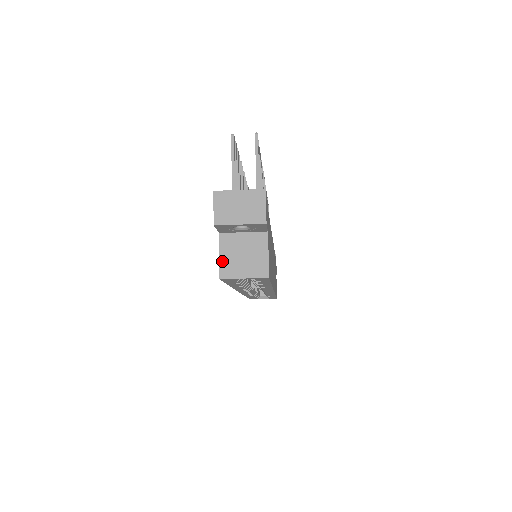
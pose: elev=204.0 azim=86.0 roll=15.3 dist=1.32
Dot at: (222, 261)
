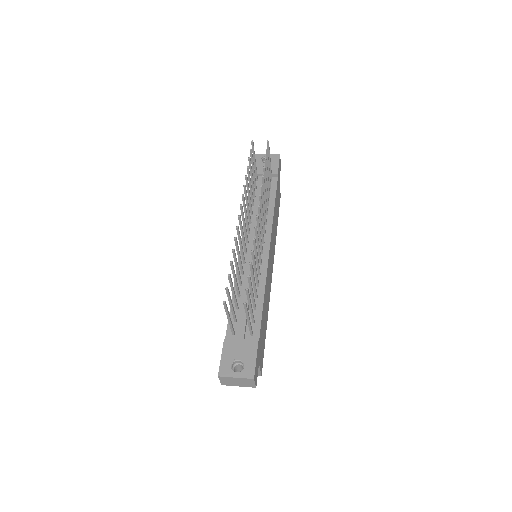
Dot at: occluded
